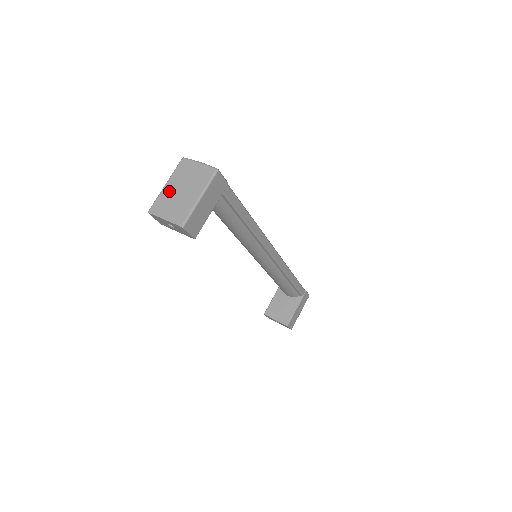
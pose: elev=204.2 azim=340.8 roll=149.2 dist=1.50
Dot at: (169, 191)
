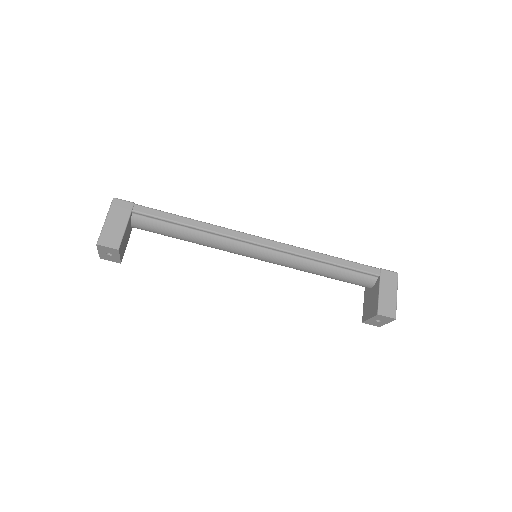
Dot at: occluded
